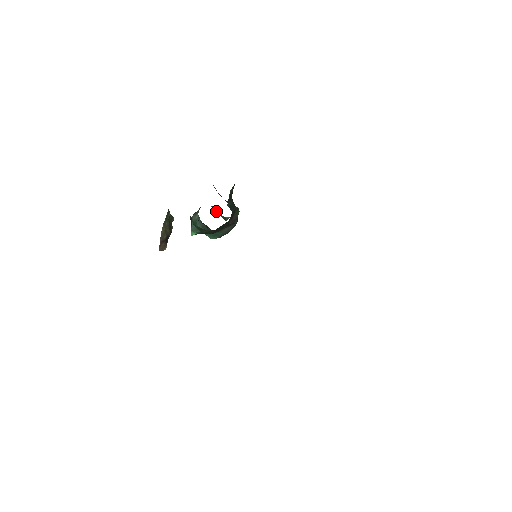
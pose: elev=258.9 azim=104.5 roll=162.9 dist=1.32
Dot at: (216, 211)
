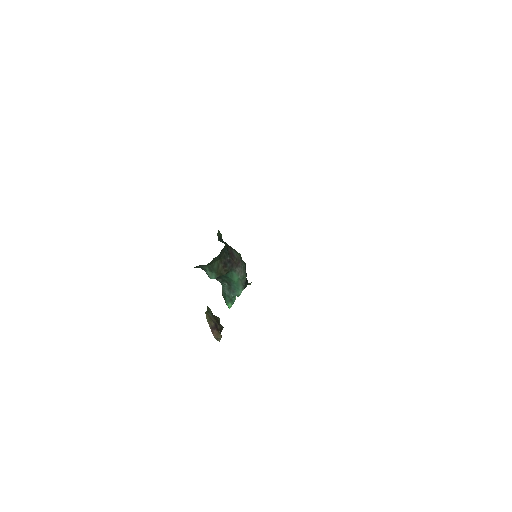
Dot at: occluded
